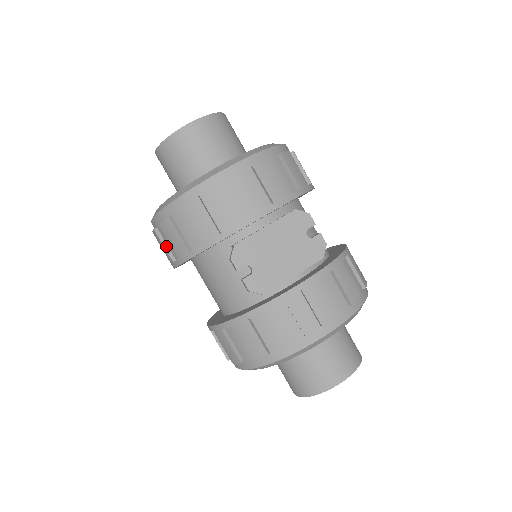
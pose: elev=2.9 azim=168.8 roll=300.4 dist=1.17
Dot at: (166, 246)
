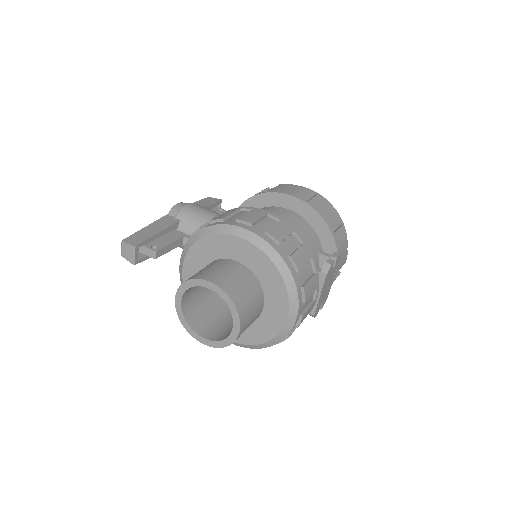
Dot at: occluded
